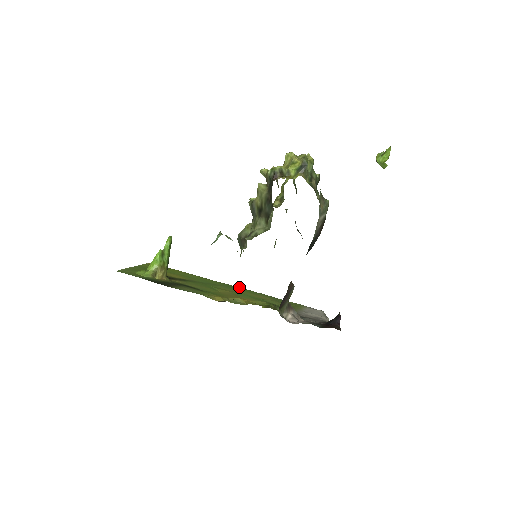
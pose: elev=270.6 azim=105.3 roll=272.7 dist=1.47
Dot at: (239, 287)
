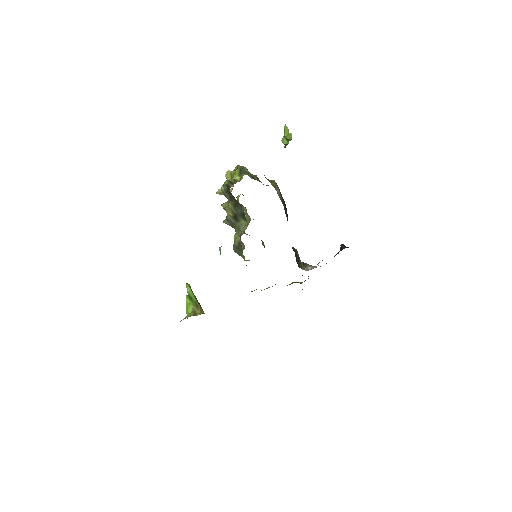
Dot at: occluded
